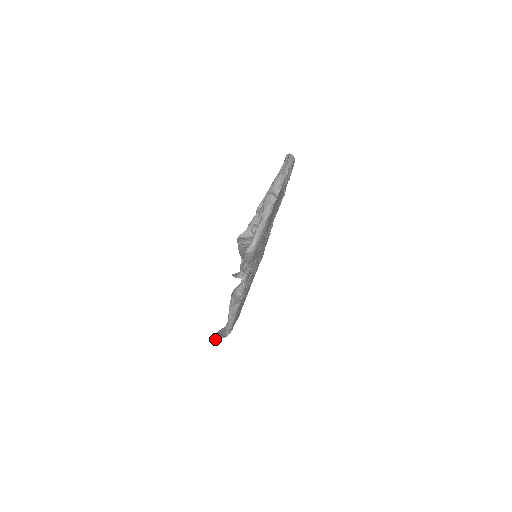
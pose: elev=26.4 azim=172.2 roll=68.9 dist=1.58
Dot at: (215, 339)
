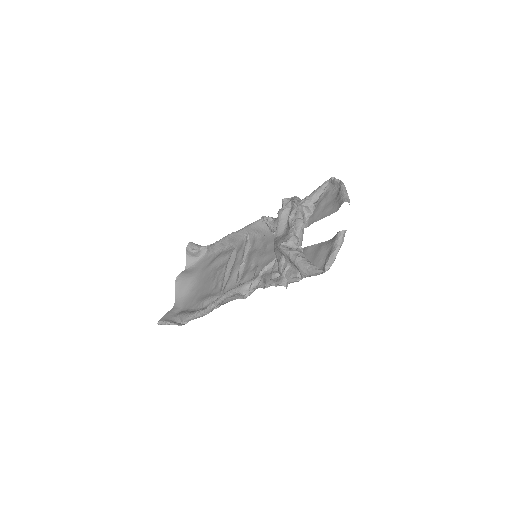
Dot at: (163, 324)
